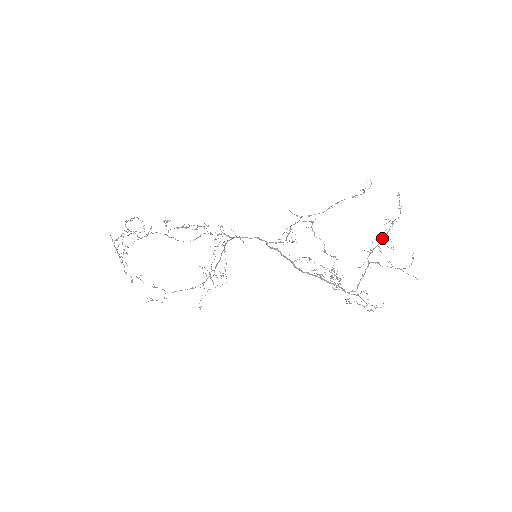
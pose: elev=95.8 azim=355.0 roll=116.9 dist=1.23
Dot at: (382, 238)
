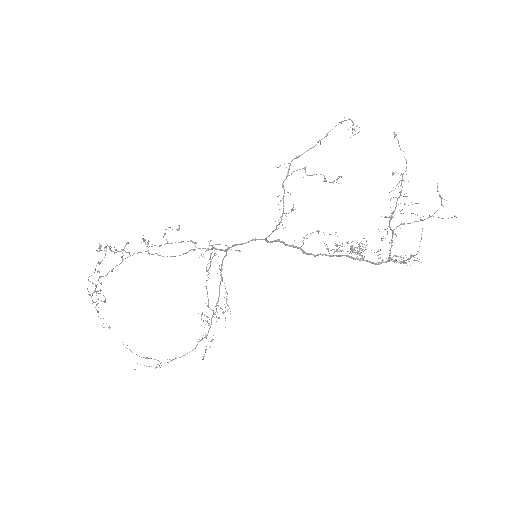
Dot at: (397, 199)
